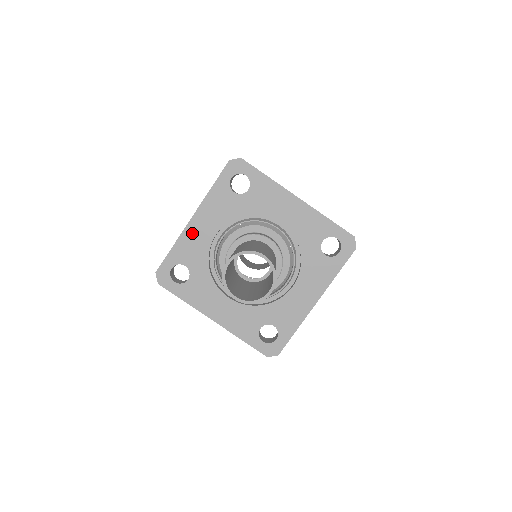
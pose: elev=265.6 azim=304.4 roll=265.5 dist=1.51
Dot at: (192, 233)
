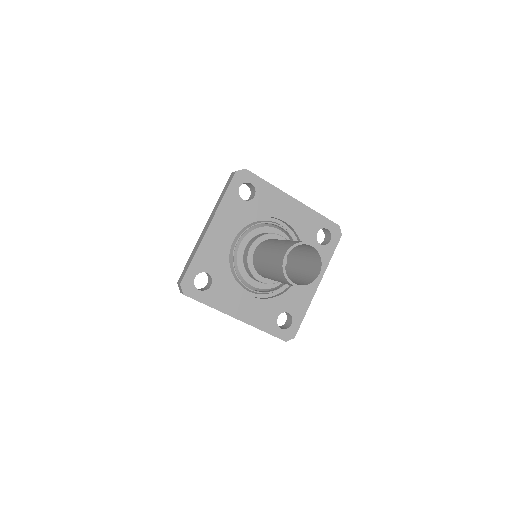
Dot at: (210, 241)
